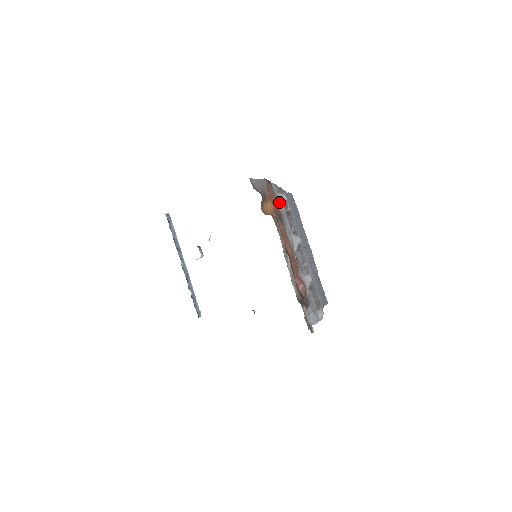
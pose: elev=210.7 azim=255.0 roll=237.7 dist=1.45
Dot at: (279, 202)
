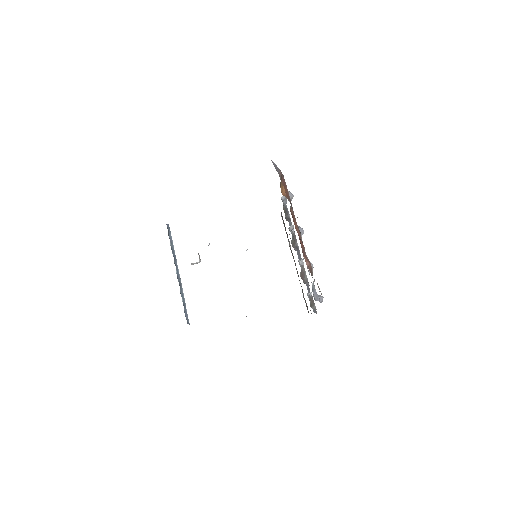
Dot at: occluded
